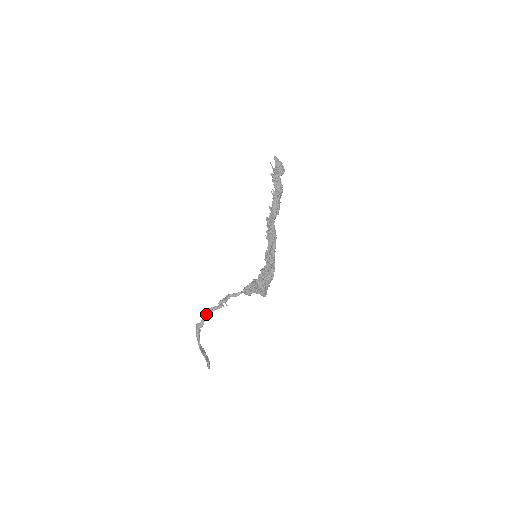
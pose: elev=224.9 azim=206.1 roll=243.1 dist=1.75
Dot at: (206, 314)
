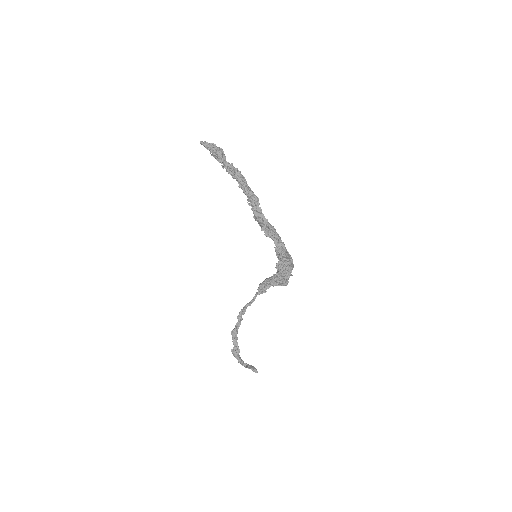
Dot at: (234, 337)
